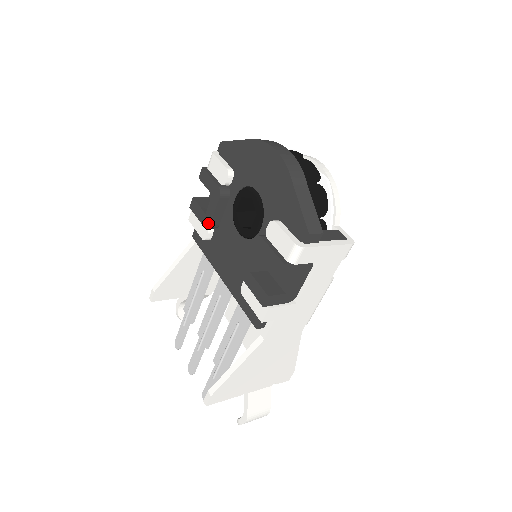
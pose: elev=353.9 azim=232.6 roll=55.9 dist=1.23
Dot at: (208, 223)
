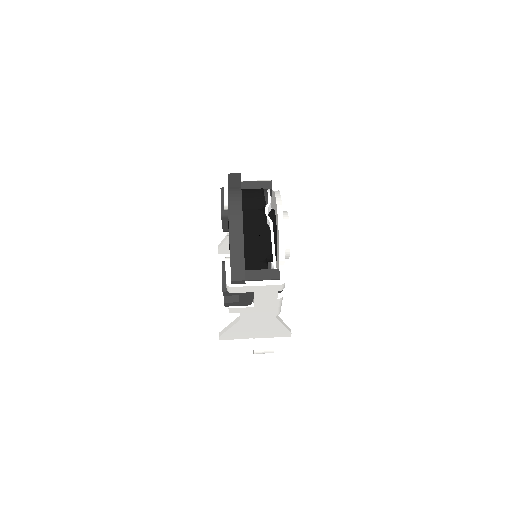
Dot at: occluded
